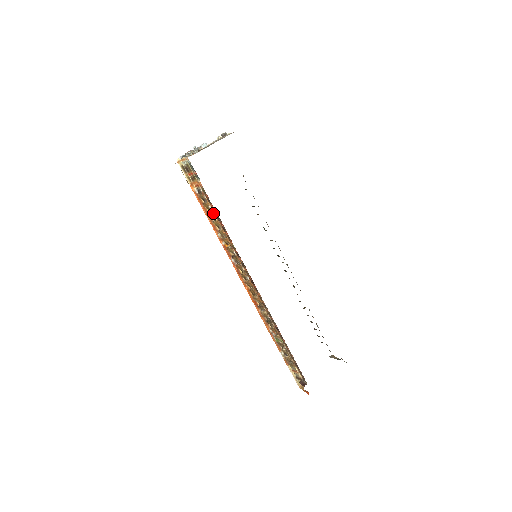
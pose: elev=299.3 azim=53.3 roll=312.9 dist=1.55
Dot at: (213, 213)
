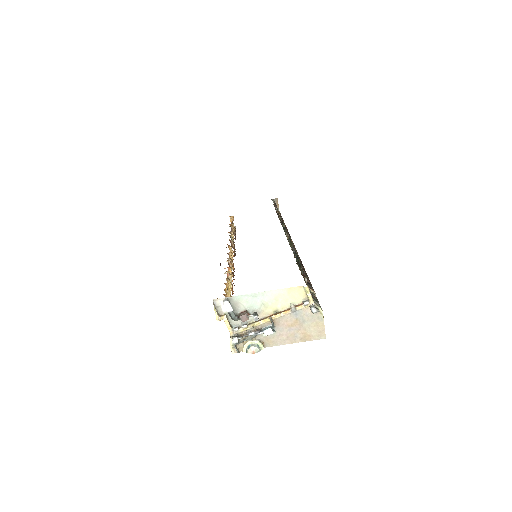
Dot at: occluded
